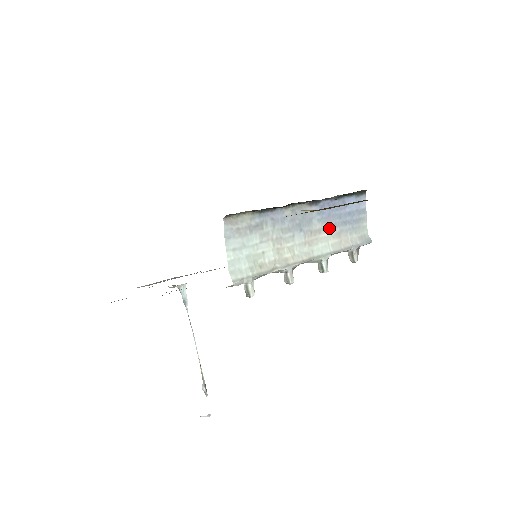
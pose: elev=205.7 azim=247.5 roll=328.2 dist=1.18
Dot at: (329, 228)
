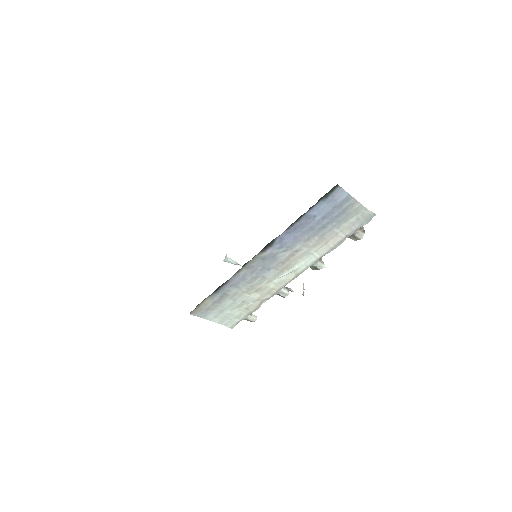
Dot at: (303, 245)
